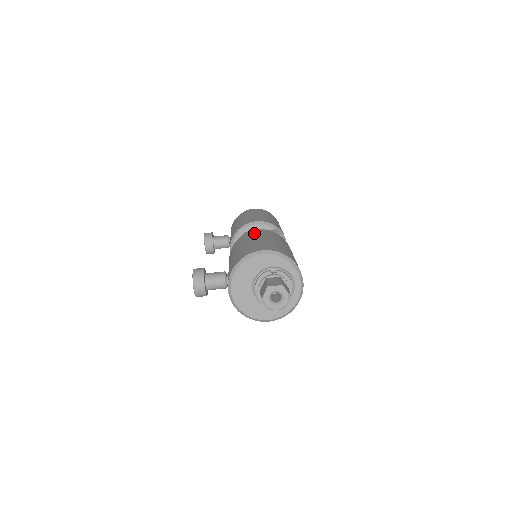
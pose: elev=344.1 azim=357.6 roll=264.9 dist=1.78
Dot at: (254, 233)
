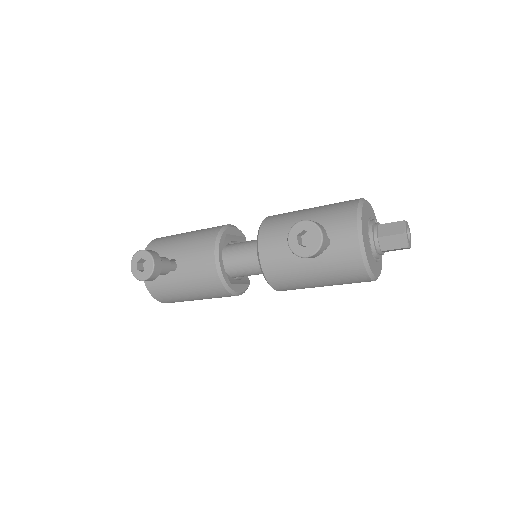
Dot at: occluded
